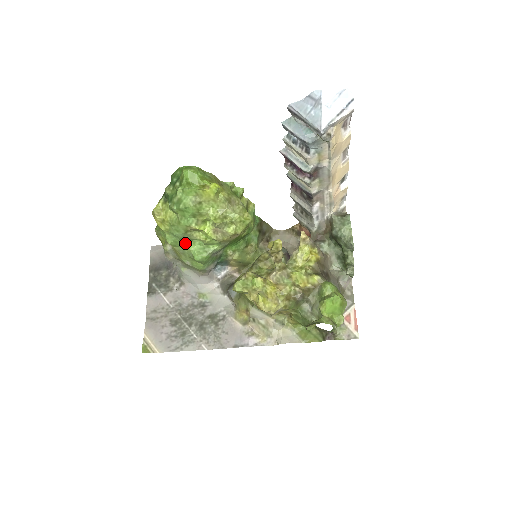
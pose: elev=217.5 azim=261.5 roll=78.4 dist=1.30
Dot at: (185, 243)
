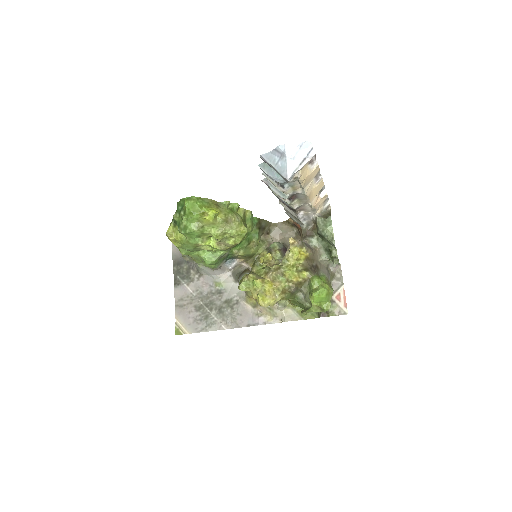
Dot at: (196, 252)
